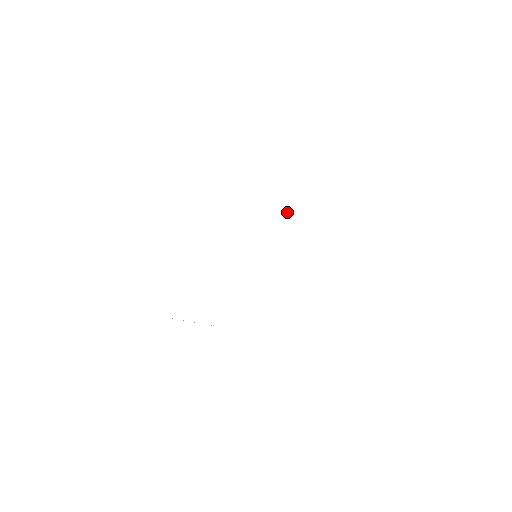
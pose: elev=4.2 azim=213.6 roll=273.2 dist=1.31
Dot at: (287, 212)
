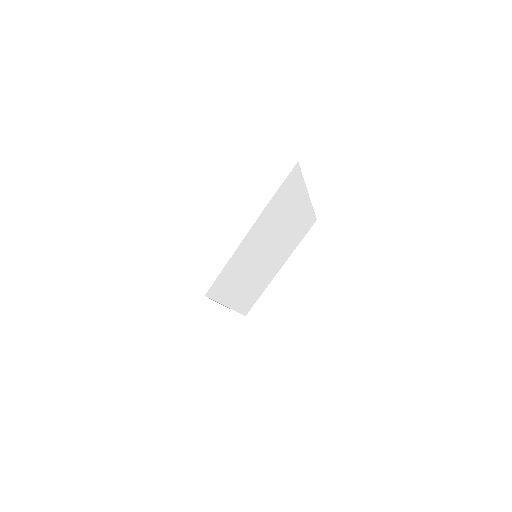
Dot at: (273, 221)
